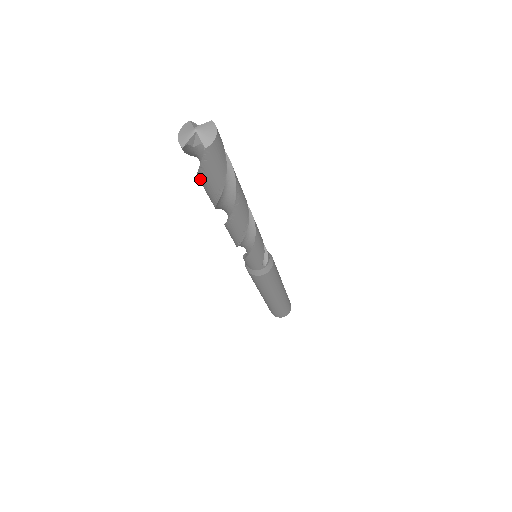
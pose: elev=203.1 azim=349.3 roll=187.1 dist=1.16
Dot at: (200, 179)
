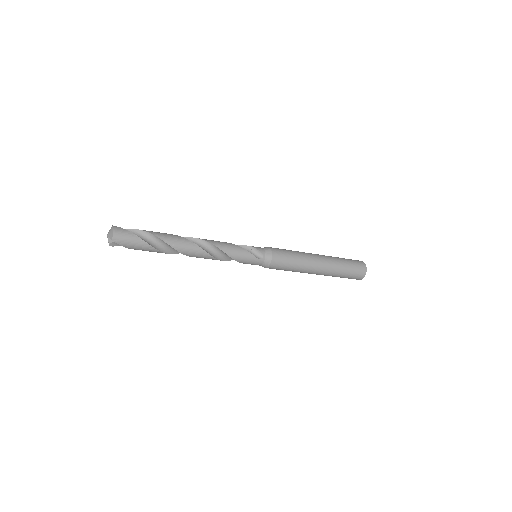
Dot at: occluded
